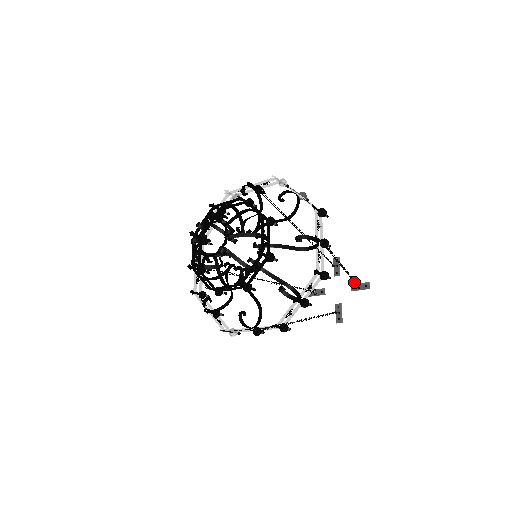
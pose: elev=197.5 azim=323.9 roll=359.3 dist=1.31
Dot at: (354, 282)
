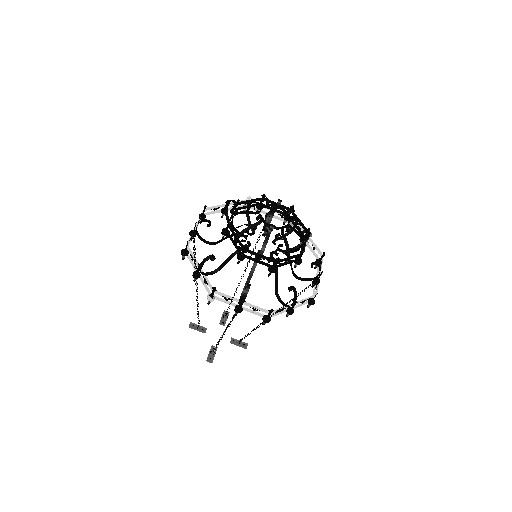
Dot at: (248, 334)
